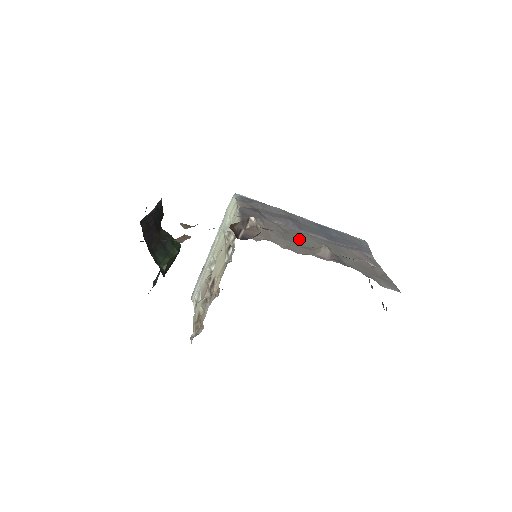
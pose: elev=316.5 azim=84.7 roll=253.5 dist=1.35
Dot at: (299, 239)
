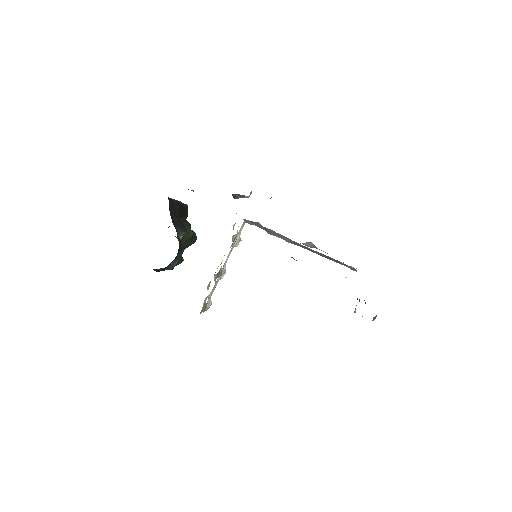
Dot at: occluded
